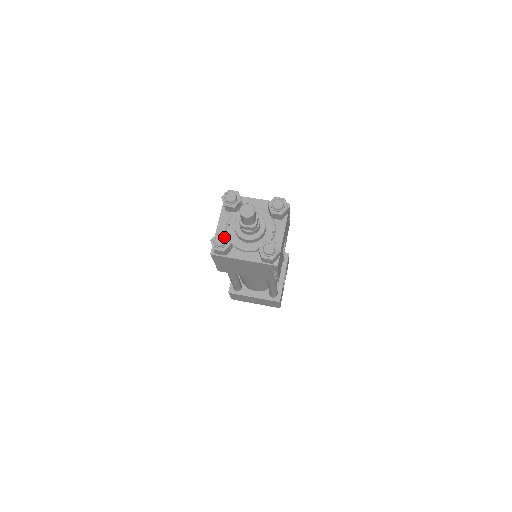
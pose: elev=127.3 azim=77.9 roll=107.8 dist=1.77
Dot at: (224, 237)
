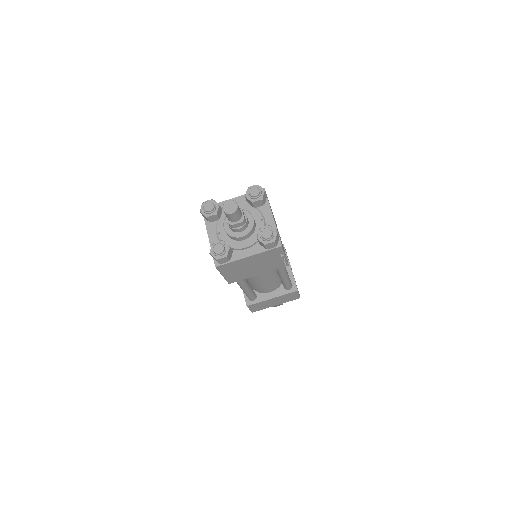
Dot at: (220, 244)
